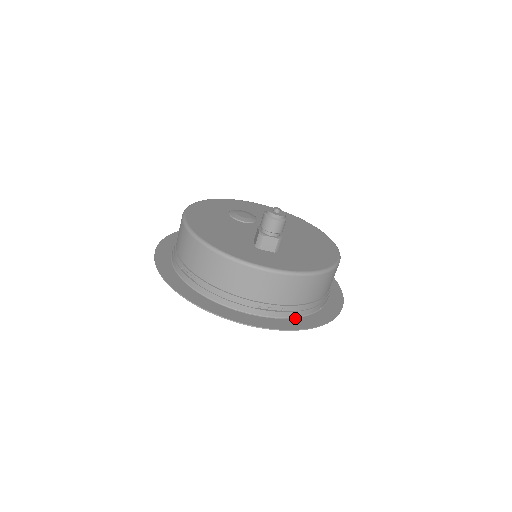
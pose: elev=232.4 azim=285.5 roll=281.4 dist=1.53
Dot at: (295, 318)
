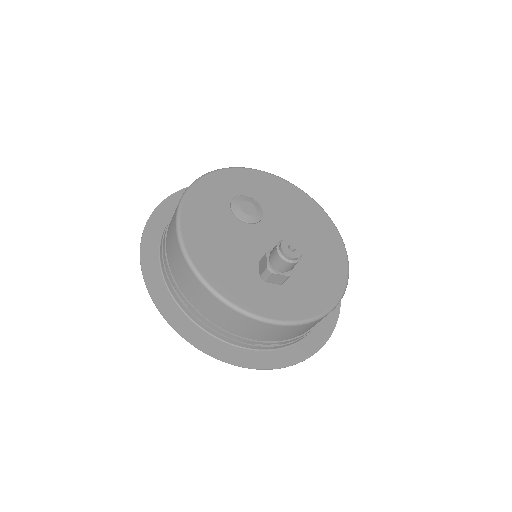
Dot at: (291, 346)
